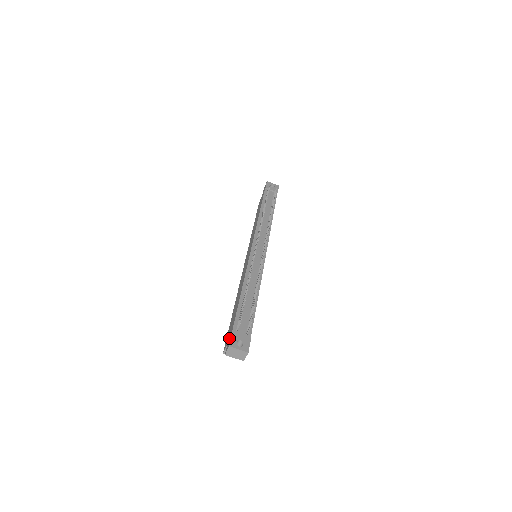
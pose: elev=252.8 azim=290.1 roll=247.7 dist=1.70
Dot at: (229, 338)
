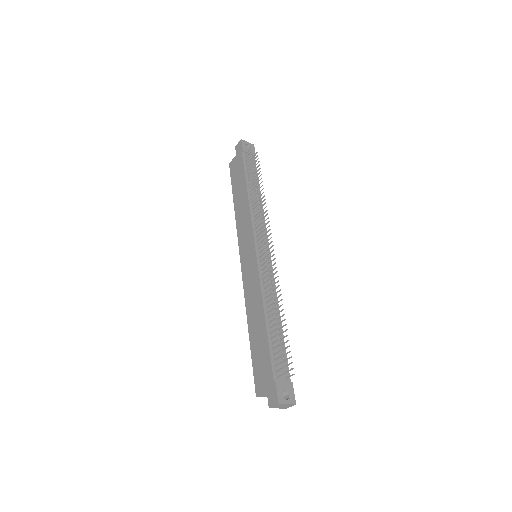
Dot at: (270, 387)
